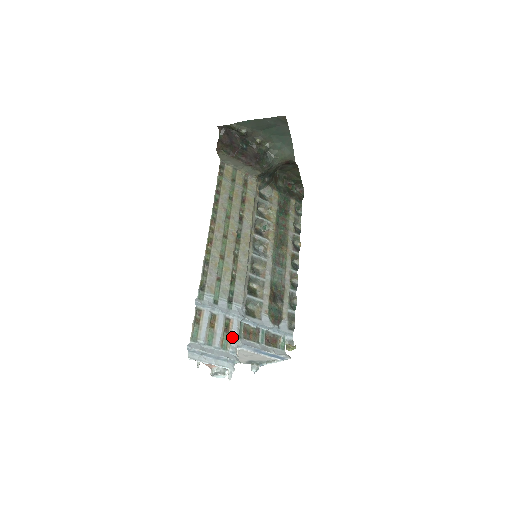
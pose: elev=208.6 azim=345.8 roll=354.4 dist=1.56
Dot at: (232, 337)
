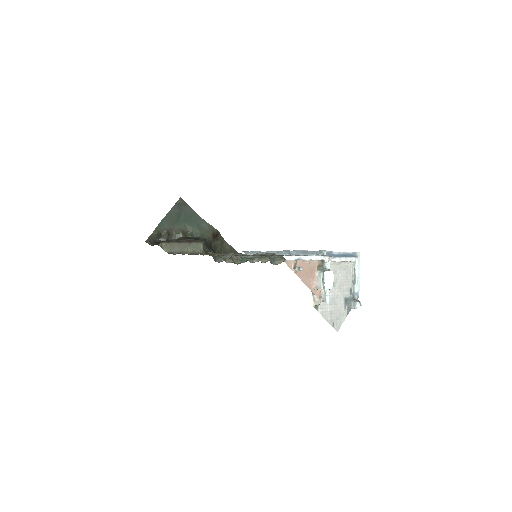
Dot at: occluded
